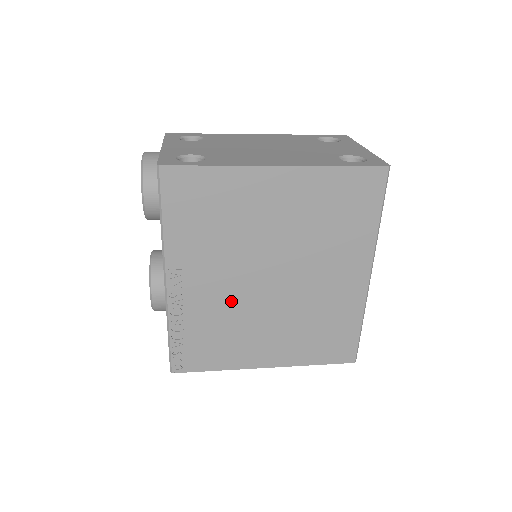
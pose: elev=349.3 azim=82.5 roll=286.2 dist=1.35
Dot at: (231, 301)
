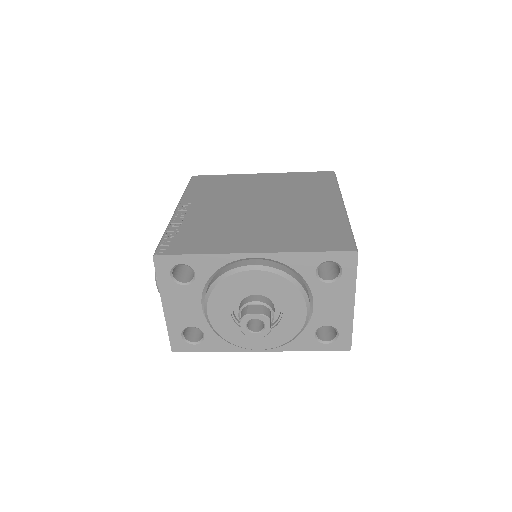
Dot at: (225, 216)
